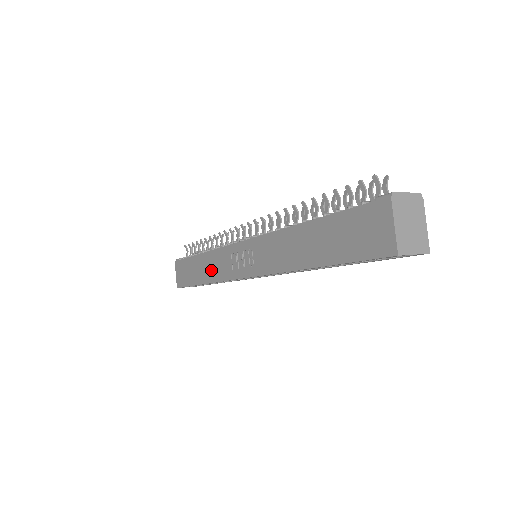
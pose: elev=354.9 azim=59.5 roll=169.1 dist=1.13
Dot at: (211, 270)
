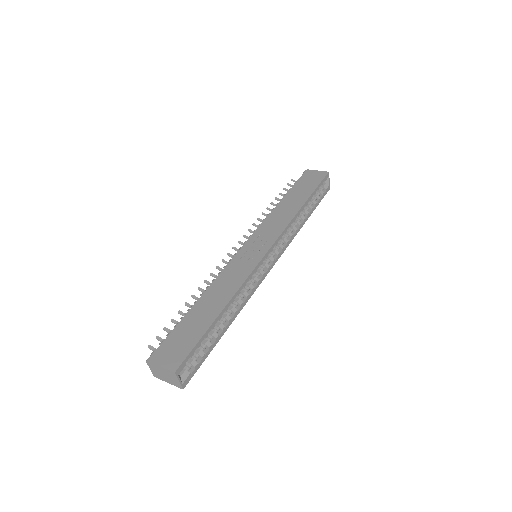
Dot at: (226, 289)
